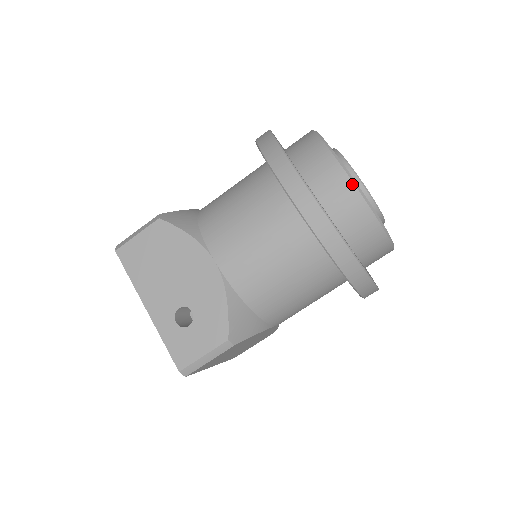
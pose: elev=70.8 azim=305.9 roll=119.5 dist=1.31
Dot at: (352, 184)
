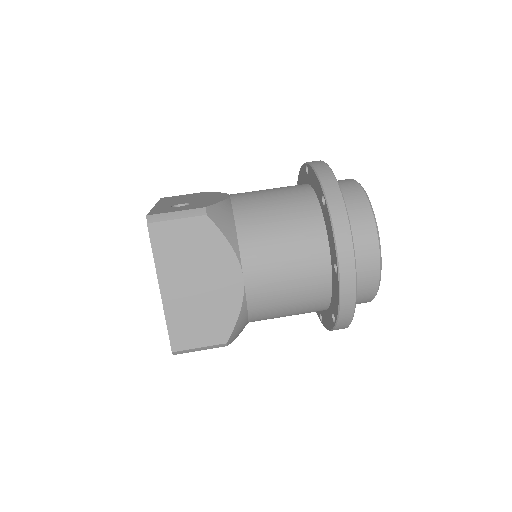
Dot at: (355, 181)
